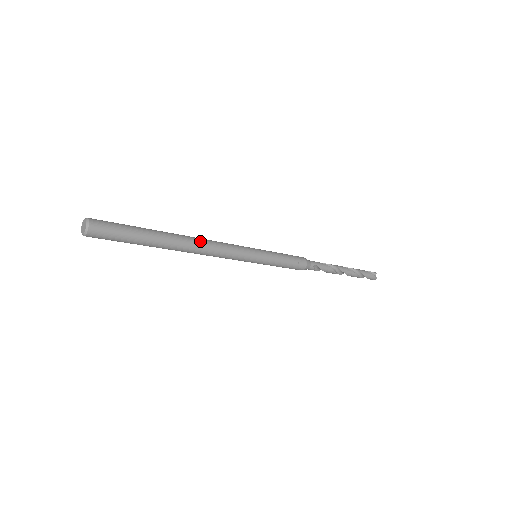
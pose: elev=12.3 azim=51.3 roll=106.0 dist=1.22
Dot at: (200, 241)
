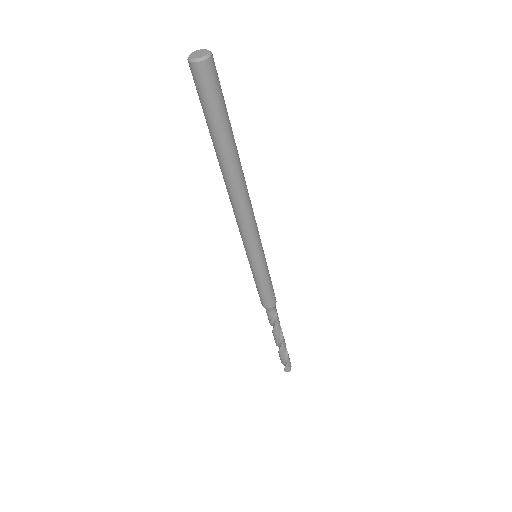
Dot at: occluded
